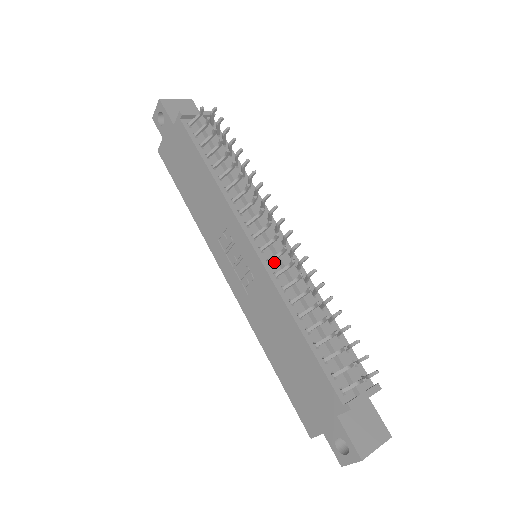
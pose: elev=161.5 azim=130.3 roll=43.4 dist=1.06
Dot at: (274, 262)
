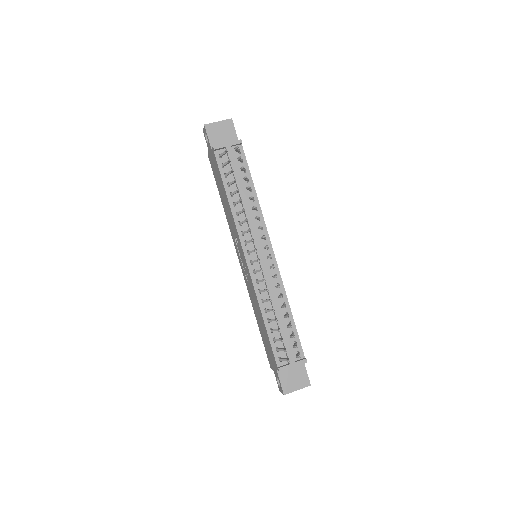
Dot at: occluded
